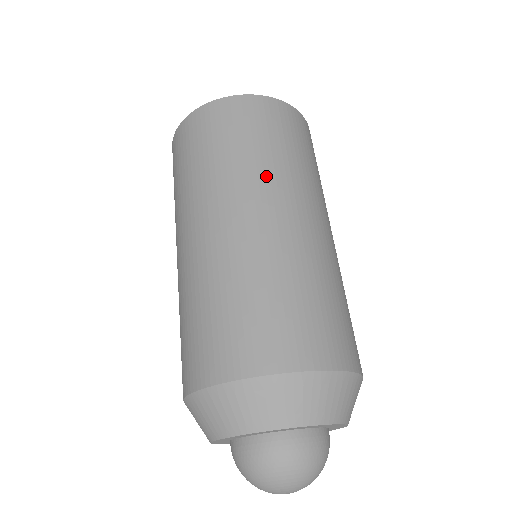
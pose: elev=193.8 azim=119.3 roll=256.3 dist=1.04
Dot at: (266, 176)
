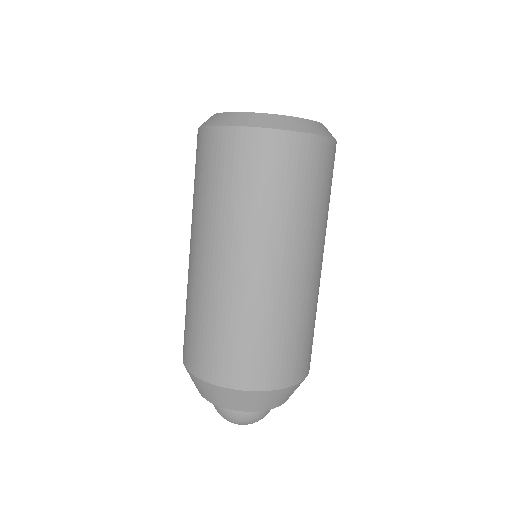
Dot at: (225, 226)
